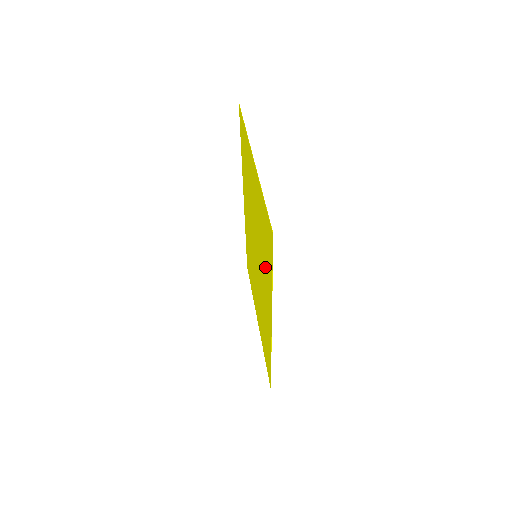
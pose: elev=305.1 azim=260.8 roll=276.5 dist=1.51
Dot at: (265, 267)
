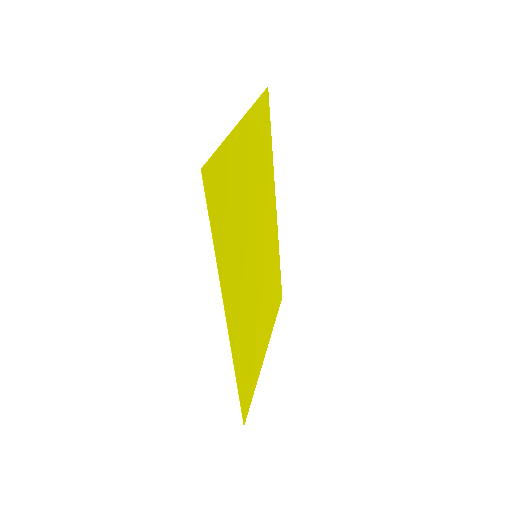
Dot at: (231, 244)
